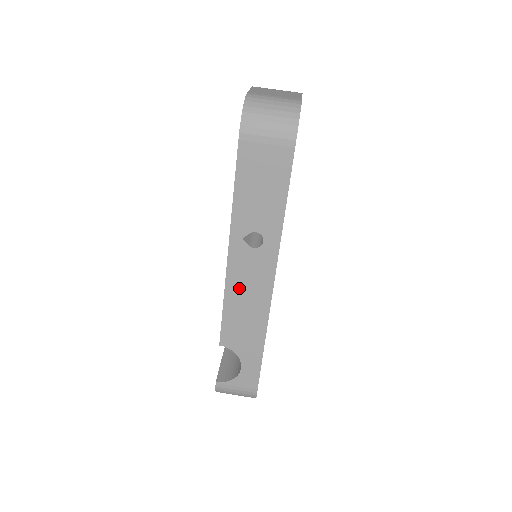
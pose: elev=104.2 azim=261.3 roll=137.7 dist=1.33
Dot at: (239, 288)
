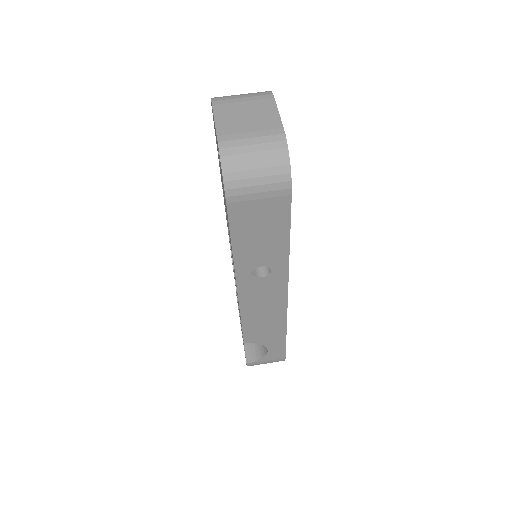
Dot at: (254, 306)
